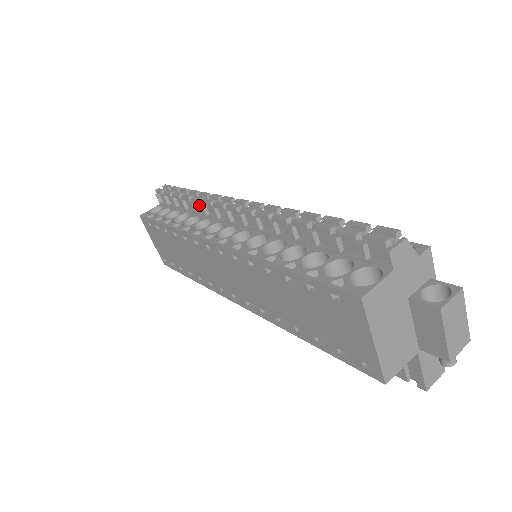
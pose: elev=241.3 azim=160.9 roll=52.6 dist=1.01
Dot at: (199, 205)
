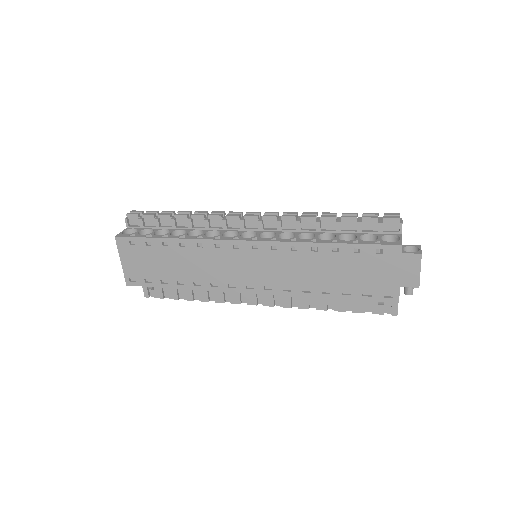
Dot at: (198, 221)
